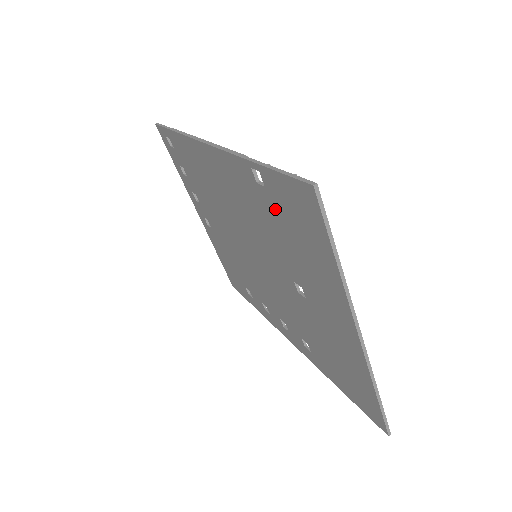
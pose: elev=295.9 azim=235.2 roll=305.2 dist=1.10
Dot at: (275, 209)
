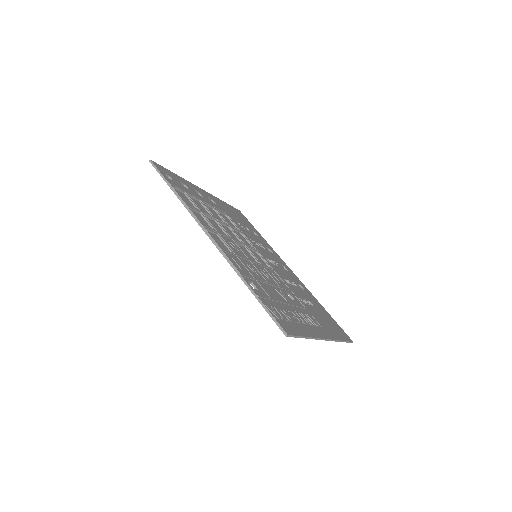
Dot at: occluded
